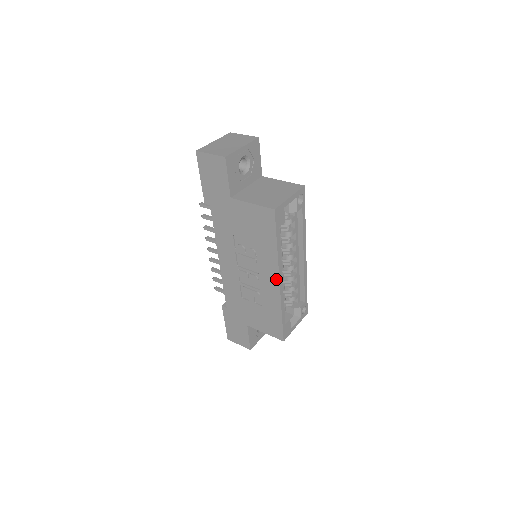
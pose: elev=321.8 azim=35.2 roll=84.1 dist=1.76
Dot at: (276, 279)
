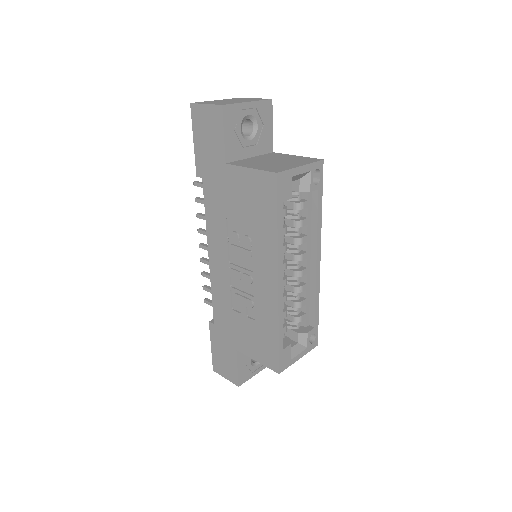
Dot at: (274, 279)
